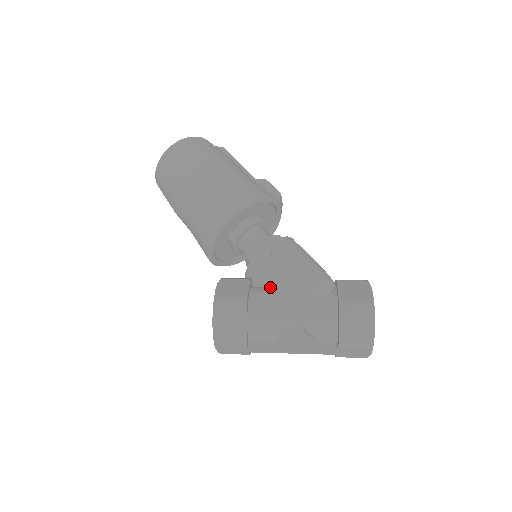
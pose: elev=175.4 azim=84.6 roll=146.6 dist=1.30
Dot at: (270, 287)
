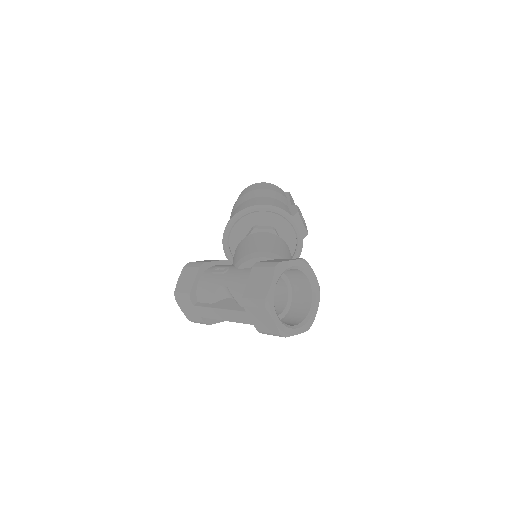
Dot at: occluded
